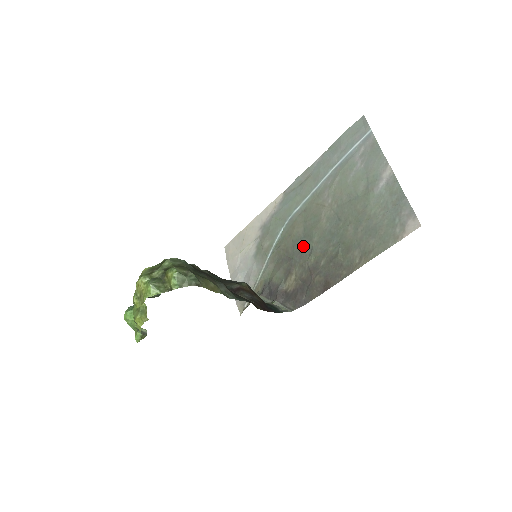
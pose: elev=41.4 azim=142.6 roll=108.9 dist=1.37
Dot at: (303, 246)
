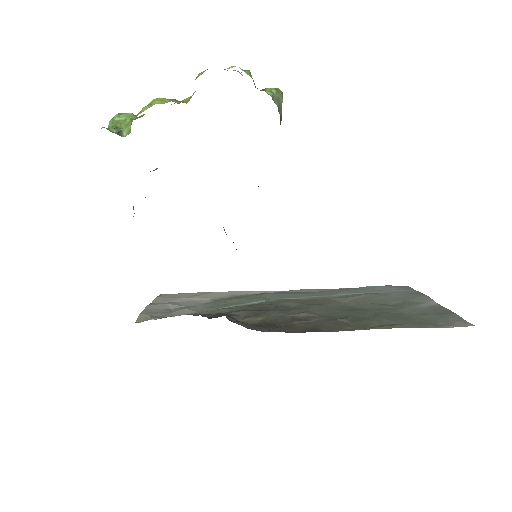
Dot at: (292, 308)
